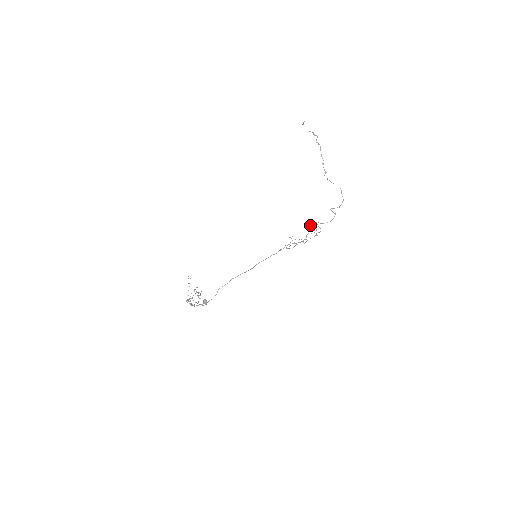
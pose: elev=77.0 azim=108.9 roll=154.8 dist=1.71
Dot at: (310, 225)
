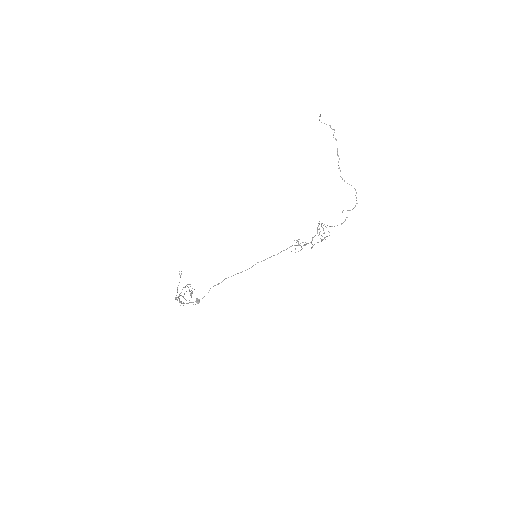
Dot at: occluded
